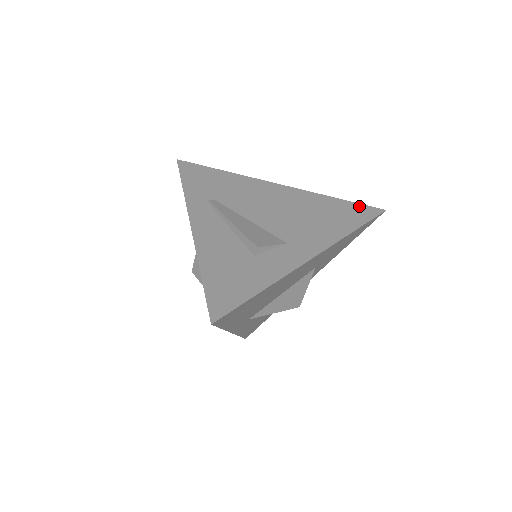
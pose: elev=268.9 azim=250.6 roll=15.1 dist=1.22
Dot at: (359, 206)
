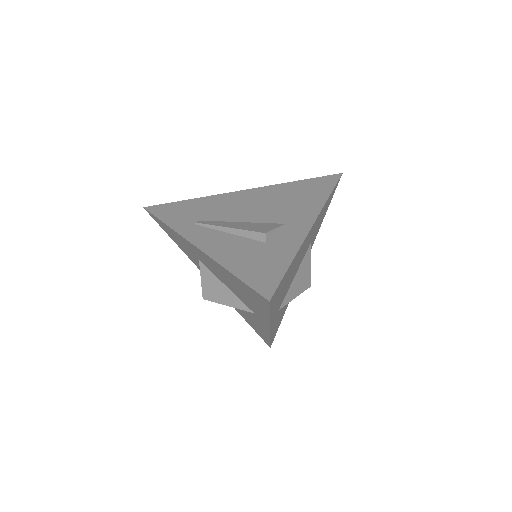
Dot at: (320, 179)
